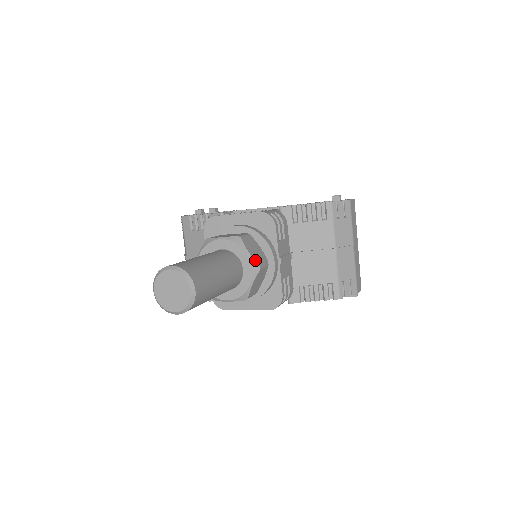
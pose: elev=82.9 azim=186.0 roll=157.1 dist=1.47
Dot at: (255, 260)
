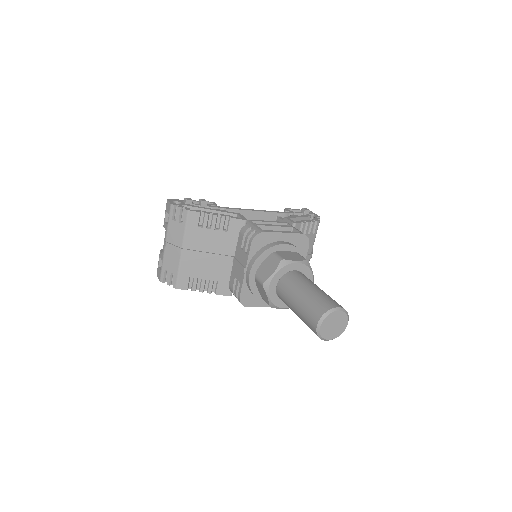
Dot at: (313, 278)
